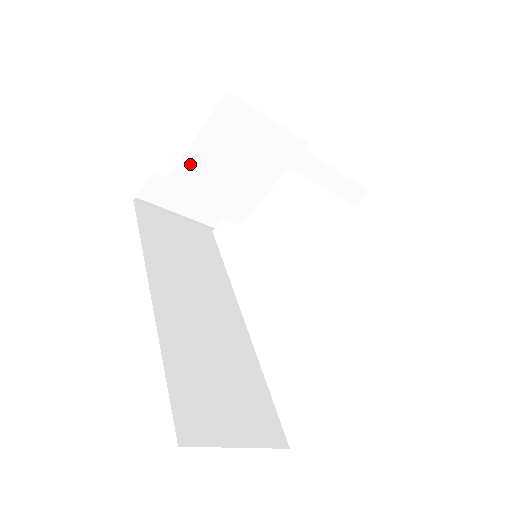
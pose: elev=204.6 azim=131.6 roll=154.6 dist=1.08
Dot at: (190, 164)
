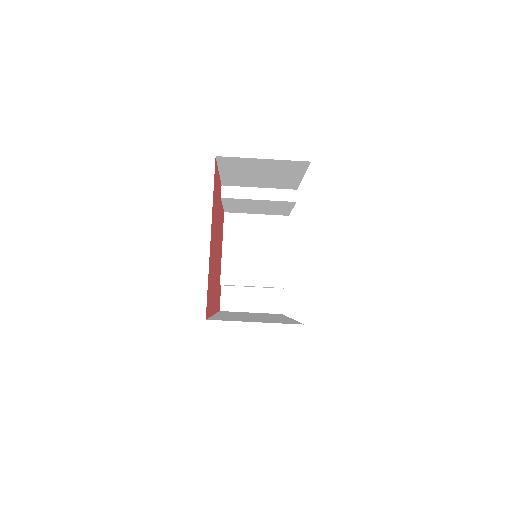
Dot at: (228, 260)
